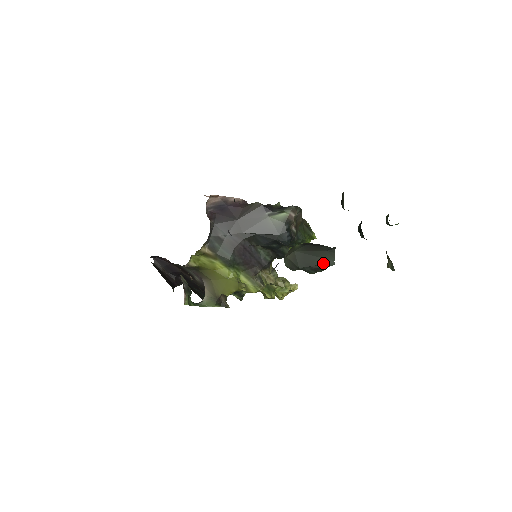
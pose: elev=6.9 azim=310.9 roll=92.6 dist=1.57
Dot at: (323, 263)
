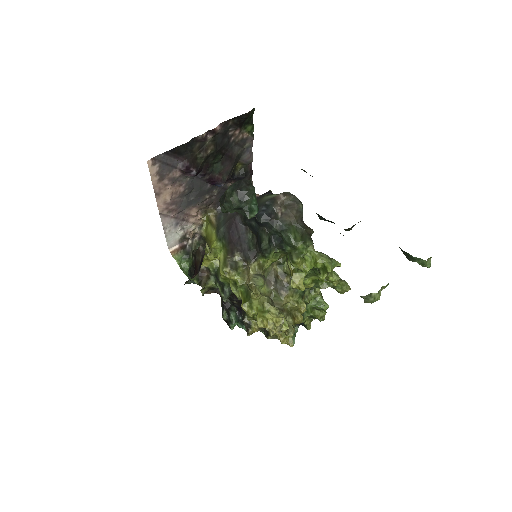
Dot at: occluded
